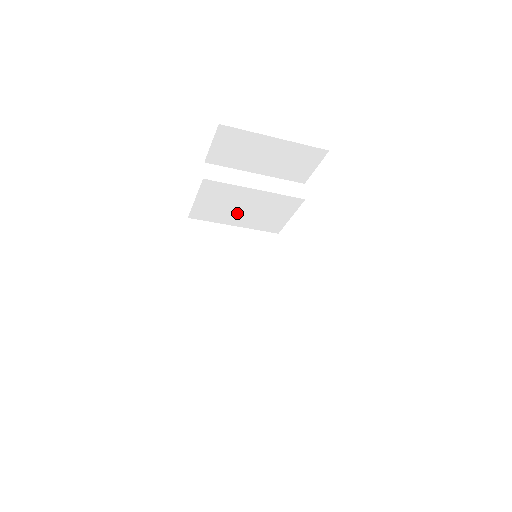
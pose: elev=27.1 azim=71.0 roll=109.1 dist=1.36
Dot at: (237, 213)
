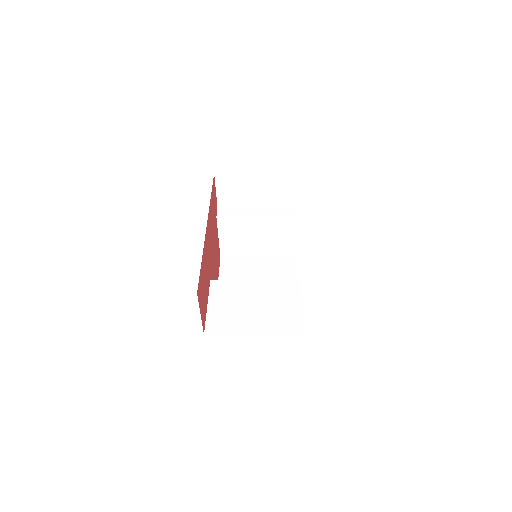
Dot at: (254, 244)
